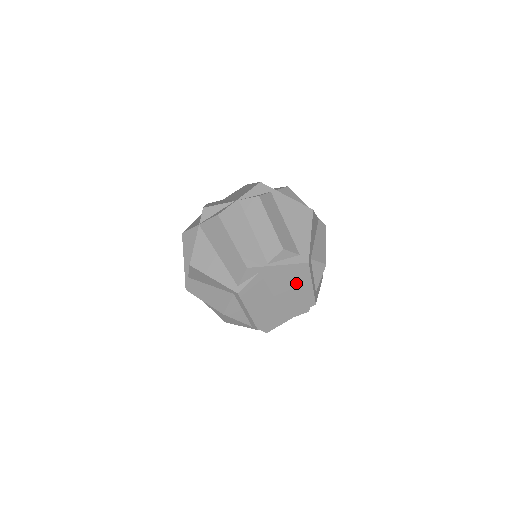
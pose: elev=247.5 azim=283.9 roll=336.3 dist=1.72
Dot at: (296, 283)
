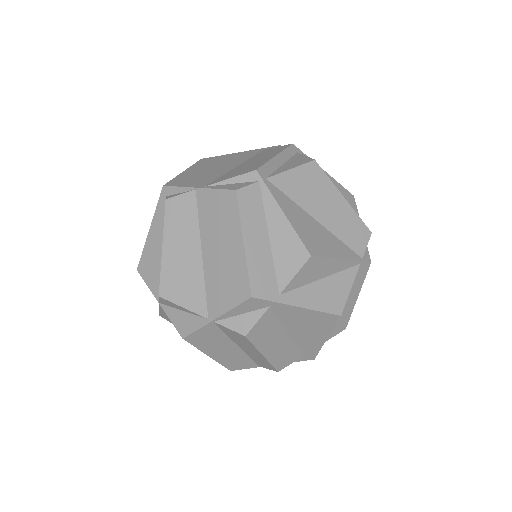
Dot at: occluded
